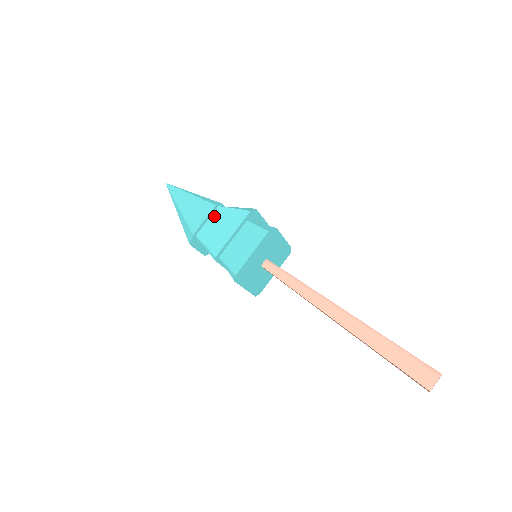
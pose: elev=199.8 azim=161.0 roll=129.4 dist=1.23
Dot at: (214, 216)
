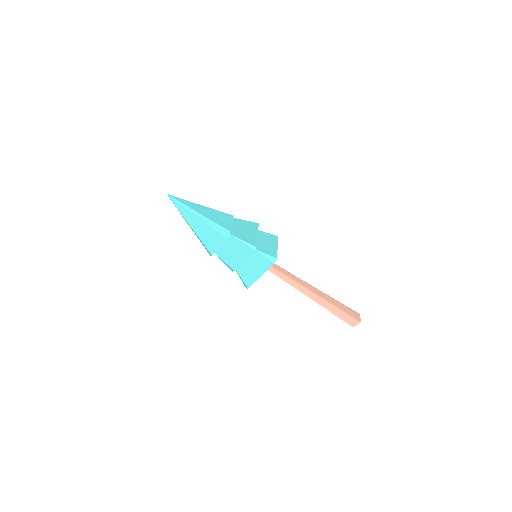
Dot at: (234, 223)
